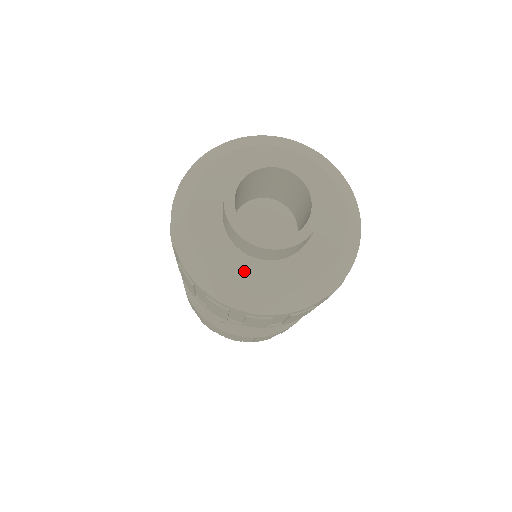
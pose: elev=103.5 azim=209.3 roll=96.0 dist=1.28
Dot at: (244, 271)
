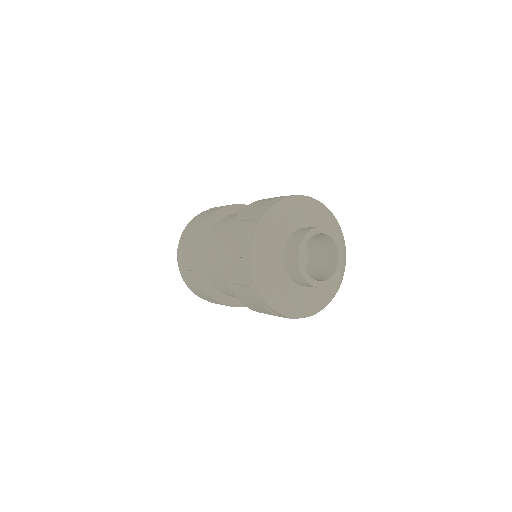
Dot at: (307, 297)
